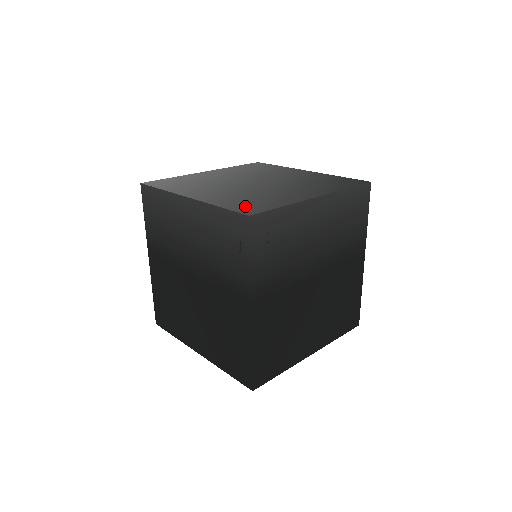
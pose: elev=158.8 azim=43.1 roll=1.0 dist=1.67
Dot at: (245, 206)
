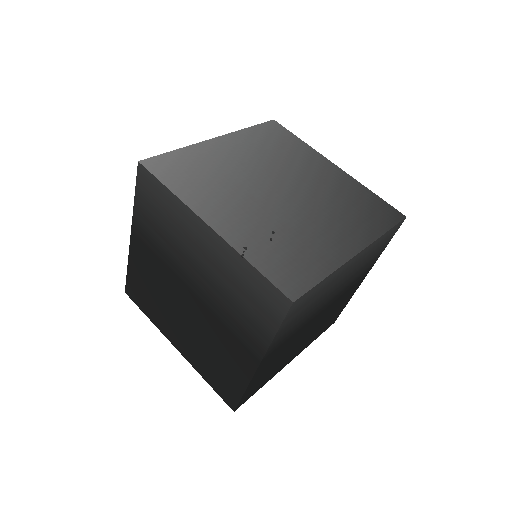
Dot at: (283, 270)
